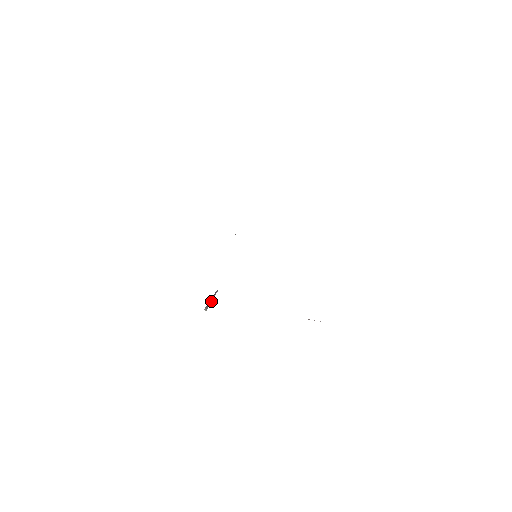
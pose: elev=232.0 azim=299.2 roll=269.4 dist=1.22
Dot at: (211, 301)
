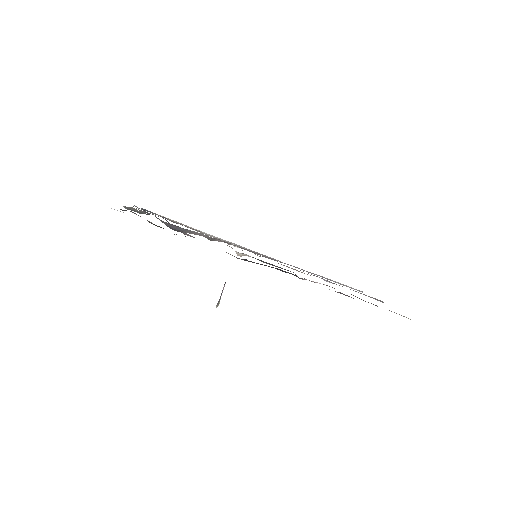
Dot at: (221, 294)
